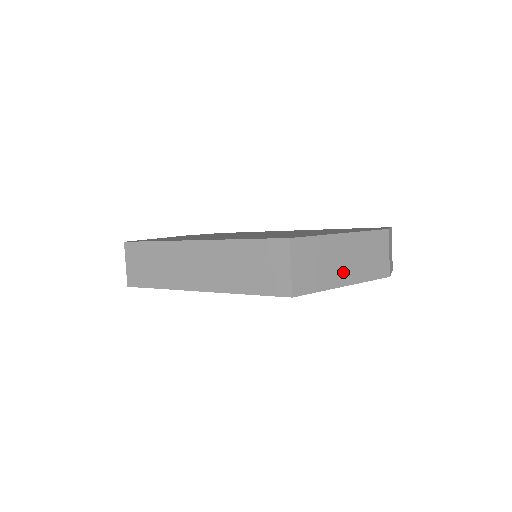
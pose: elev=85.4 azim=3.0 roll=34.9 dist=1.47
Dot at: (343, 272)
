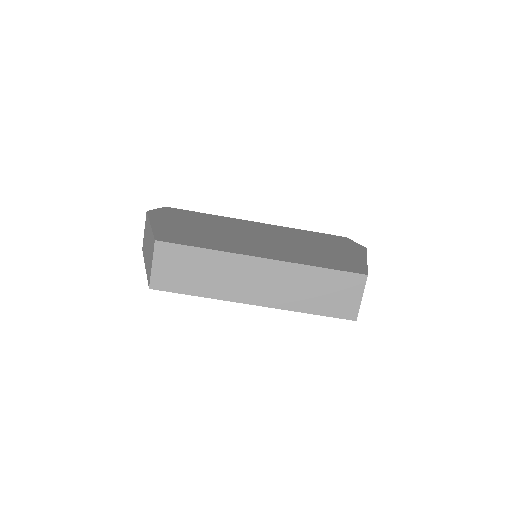
Dot at: occluded
